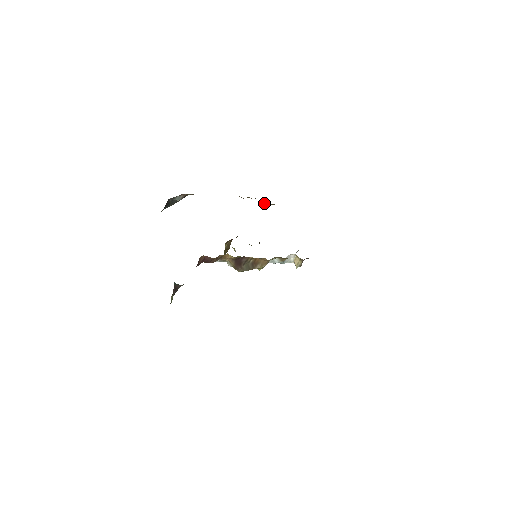
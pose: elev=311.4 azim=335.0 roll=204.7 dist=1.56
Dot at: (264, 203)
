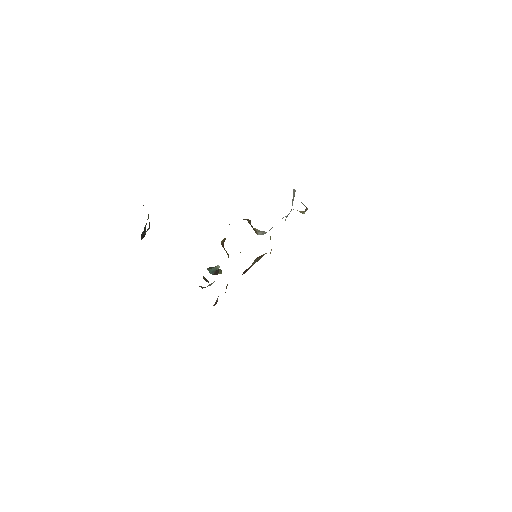
Dot at: occluded
